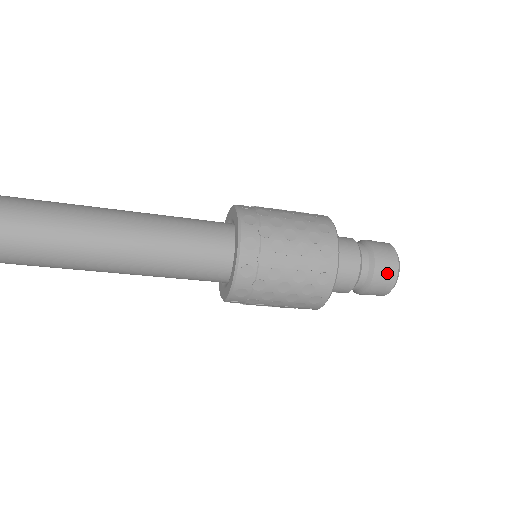
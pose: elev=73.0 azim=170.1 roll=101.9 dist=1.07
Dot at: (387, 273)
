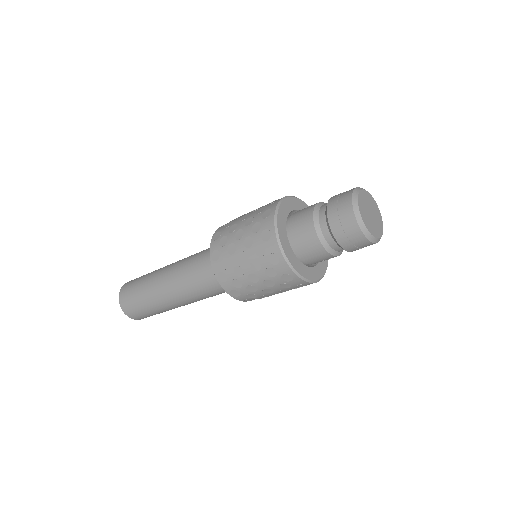
Dot at: (344, 224)
